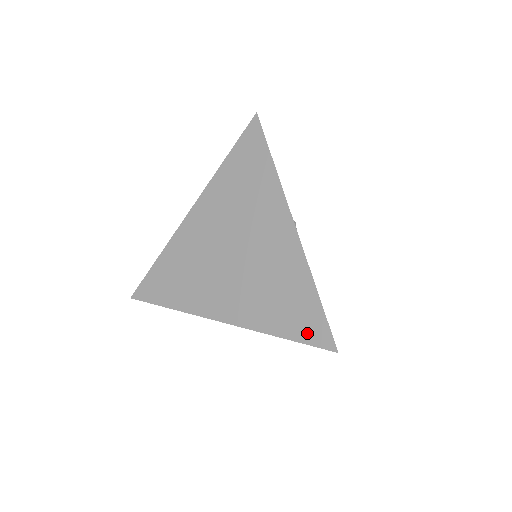
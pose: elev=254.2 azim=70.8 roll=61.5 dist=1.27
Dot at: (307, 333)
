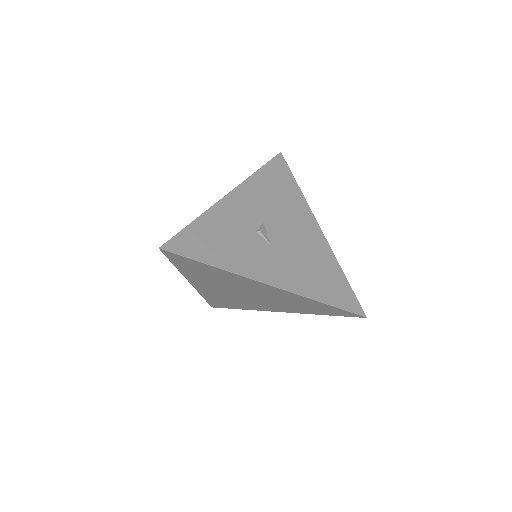
Dot at: (338, 314)
